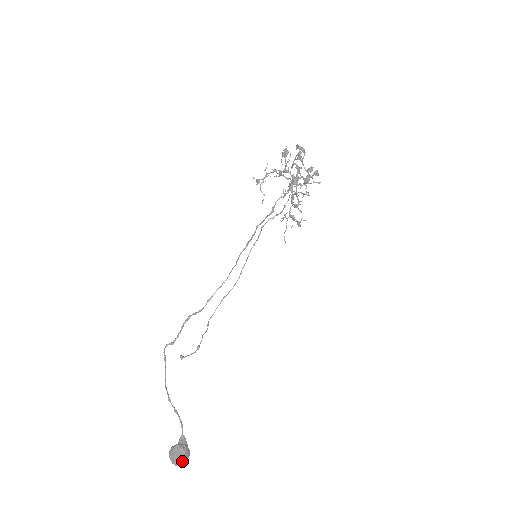
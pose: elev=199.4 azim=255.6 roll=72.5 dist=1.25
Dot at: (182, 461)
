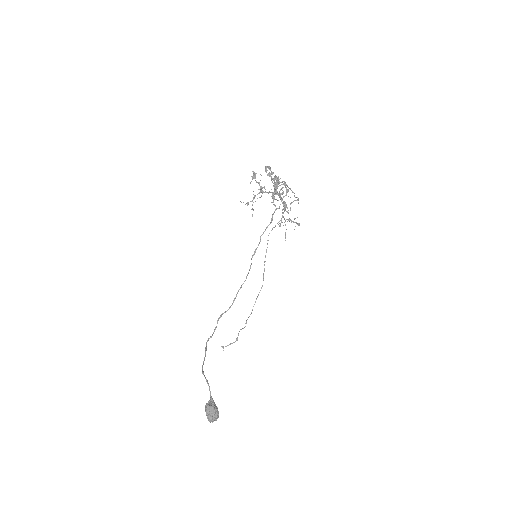
Dot at: (211, 417)
